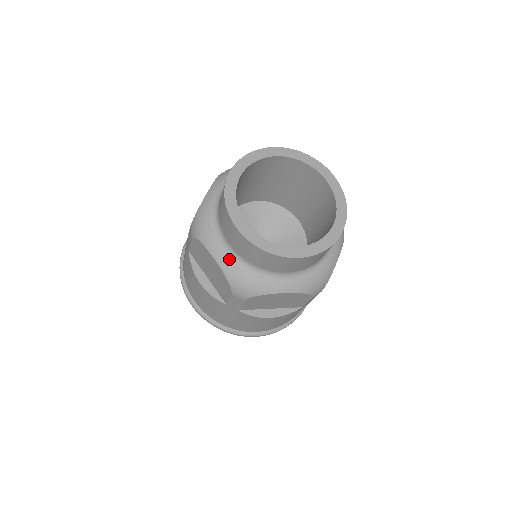
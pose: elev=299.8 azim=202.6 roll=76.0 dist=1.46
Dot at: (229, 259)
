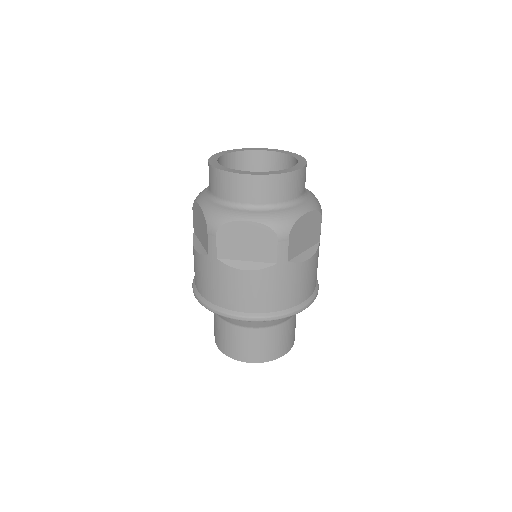
Dot at: (257, 213)
